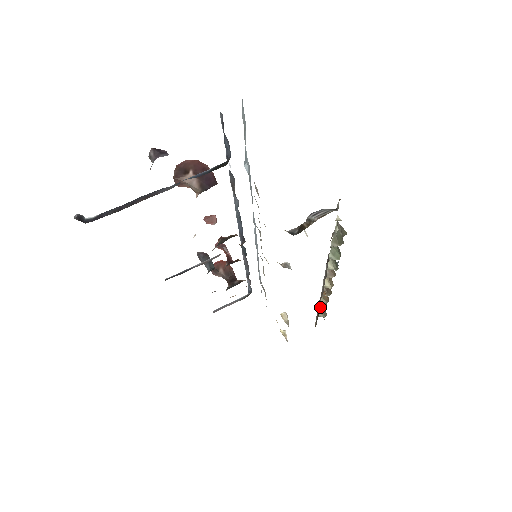
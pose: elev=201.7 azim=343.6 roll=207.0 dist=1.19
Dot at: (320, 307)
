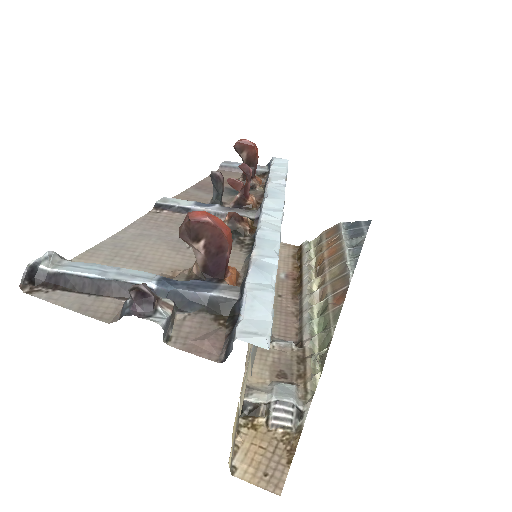
Dot at: (313, 251)
